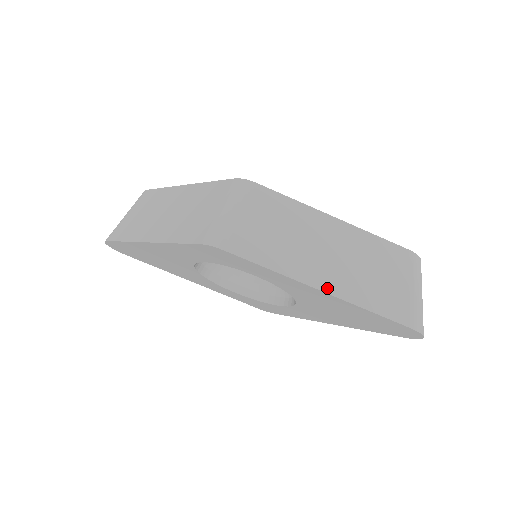
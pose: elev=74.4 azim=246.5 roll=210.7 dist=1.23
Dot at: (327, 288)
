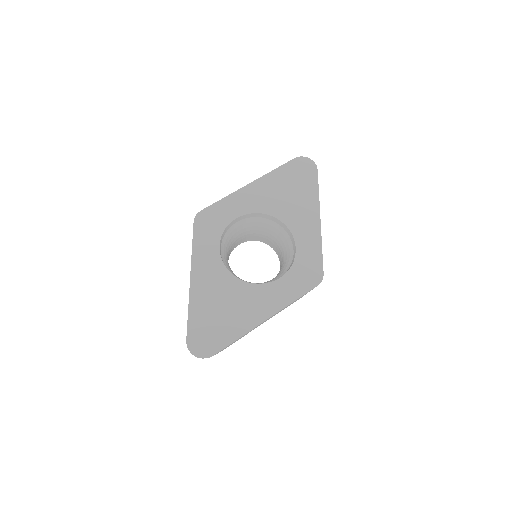
Dot at: (252, 184)
